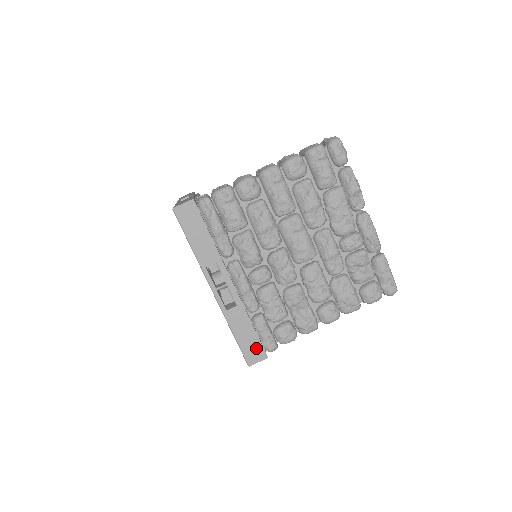
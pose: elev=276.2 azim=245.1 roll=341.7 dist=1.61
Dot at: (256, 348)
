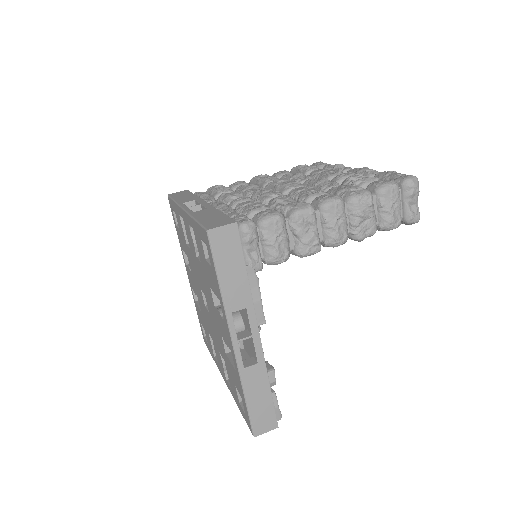
Dot at: (222, 220)
